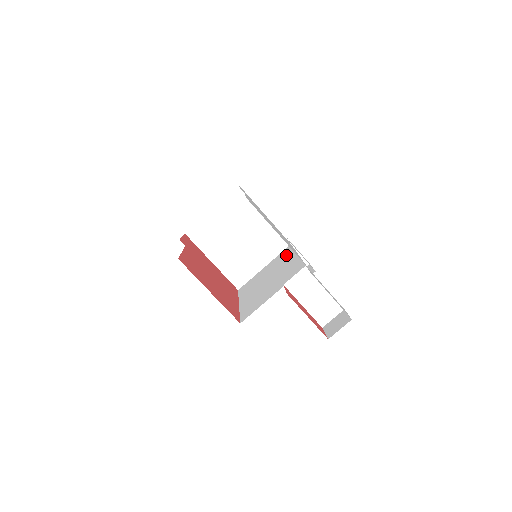
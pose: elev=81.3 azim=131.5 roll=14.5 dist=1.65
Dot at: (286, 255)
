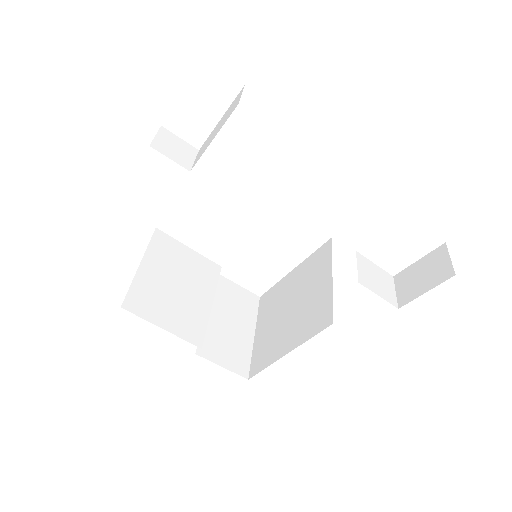
Dot at: occluded
